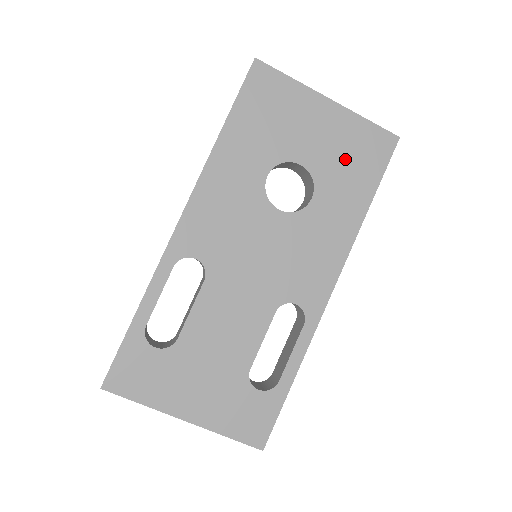
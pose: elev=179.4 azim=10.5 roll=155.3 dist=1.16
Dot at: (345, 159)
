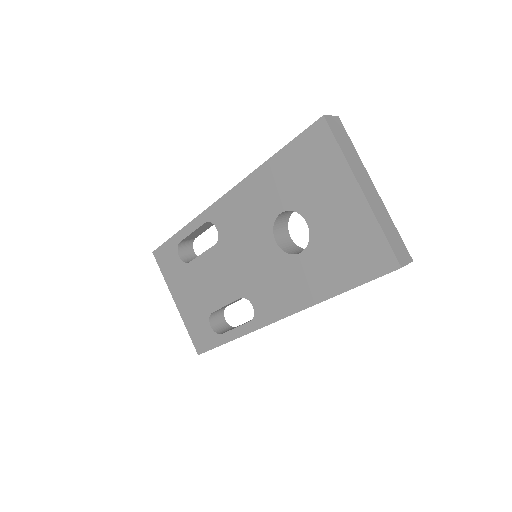
Dot at: (342, 246)
